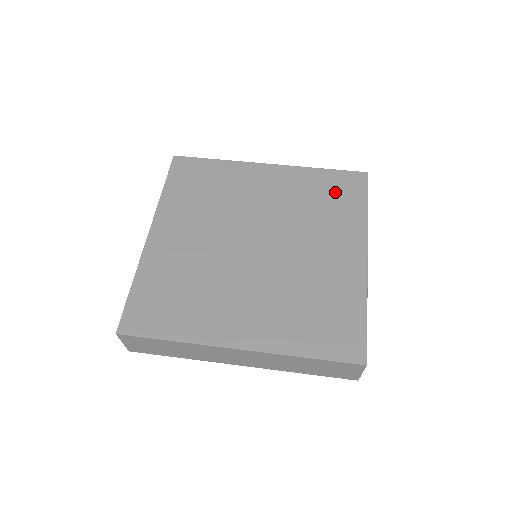
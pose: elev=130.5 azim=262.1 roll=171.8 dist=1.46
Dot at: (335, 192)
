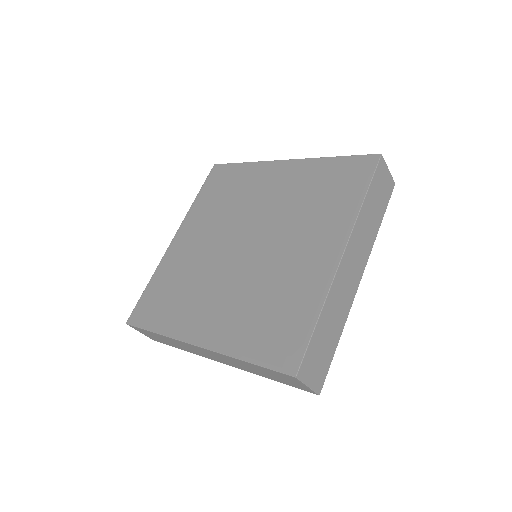
Dot at: (337, 182)
